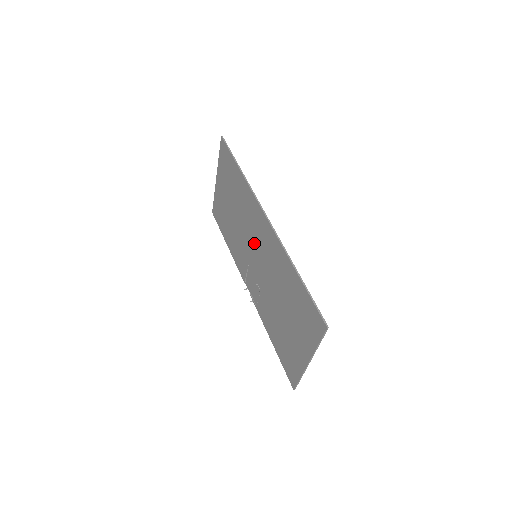
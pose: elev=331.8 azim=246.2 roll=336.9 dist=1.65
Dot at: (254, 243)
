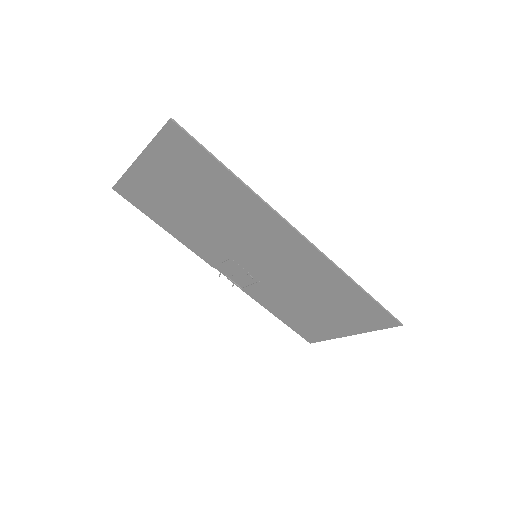
Dot at: (257, 247)
